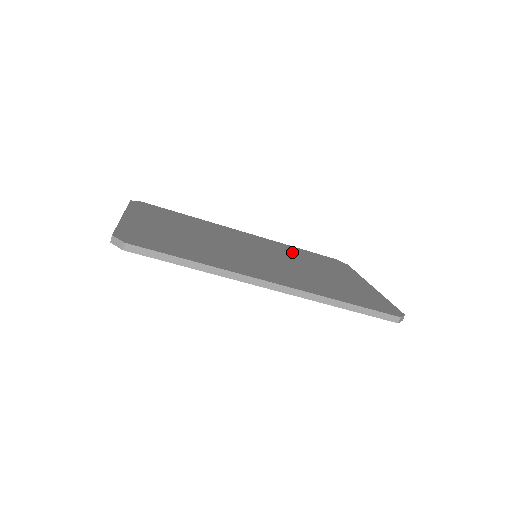
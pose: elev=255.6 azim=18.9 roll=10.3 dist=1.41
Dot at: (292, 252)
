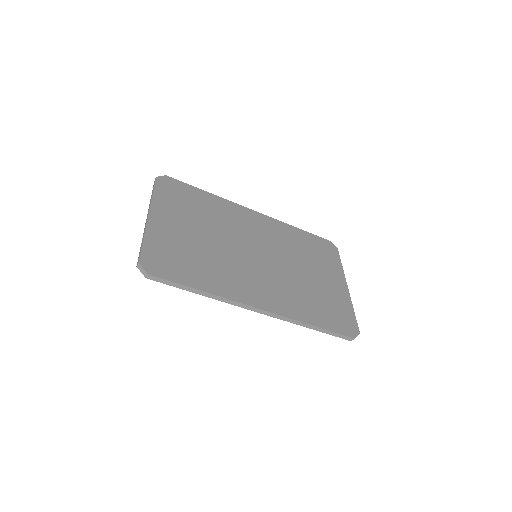
Dot at: (290, 240)
